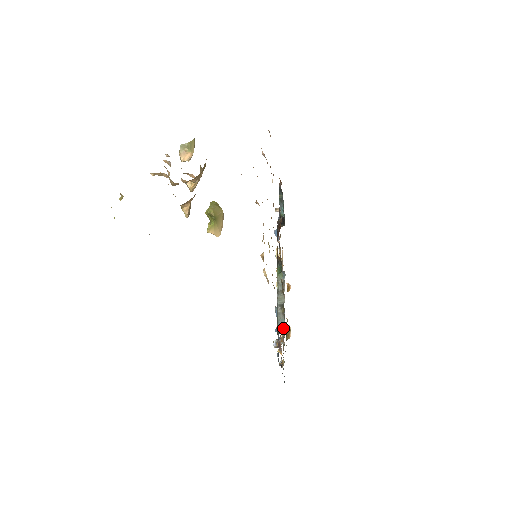
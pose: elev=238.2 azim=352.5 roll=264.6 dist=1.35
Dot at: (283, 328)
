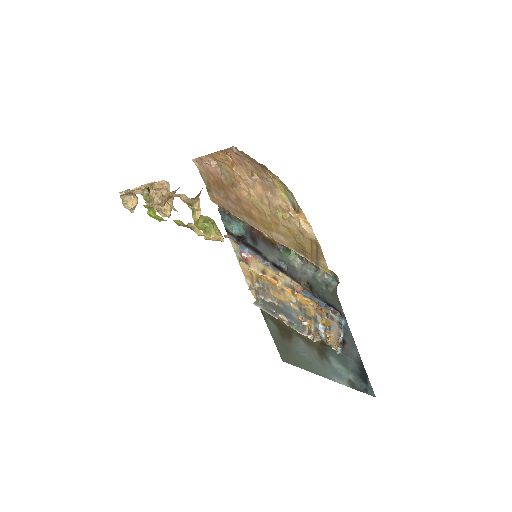
Dot at: (334, 285)
